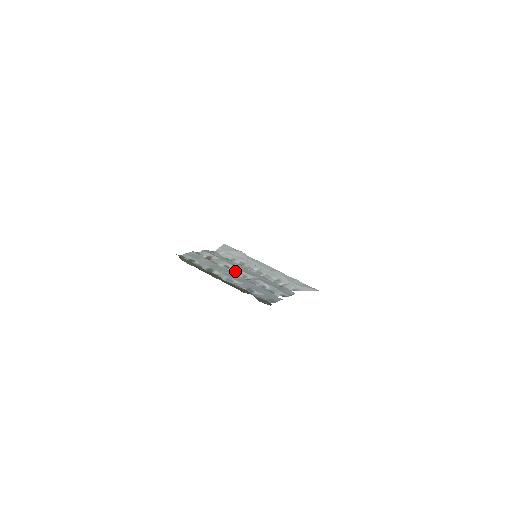
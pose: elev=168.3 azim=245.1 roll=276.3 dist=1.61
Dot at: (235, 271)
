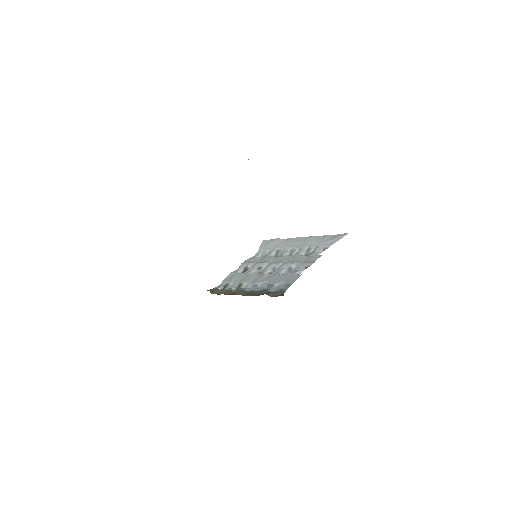
Dot at: (265, 269)
